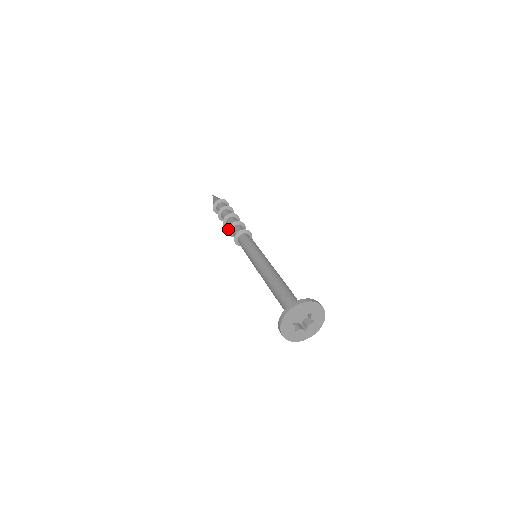
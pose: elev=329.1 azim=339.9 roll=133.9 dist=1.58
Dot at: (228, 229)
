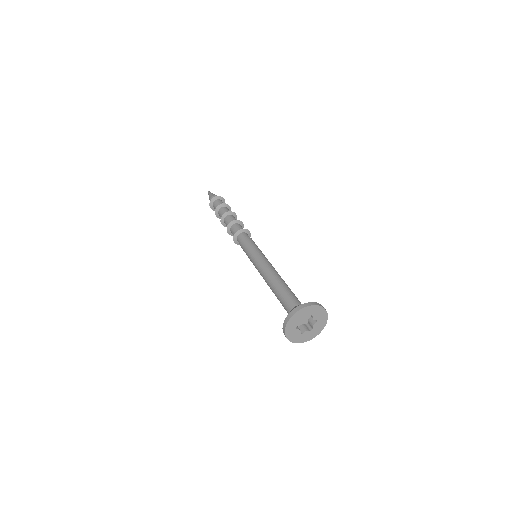
Dot at: (230, 222)
